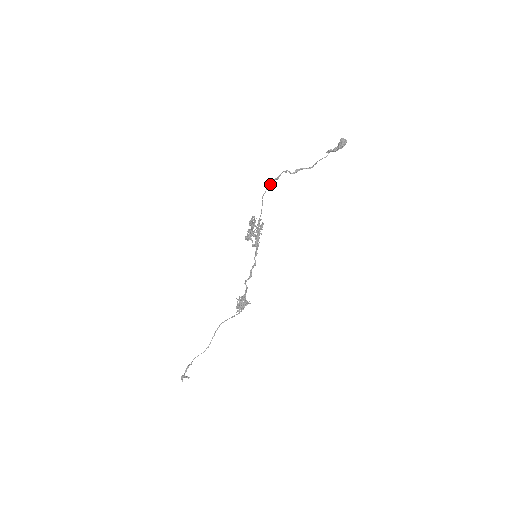
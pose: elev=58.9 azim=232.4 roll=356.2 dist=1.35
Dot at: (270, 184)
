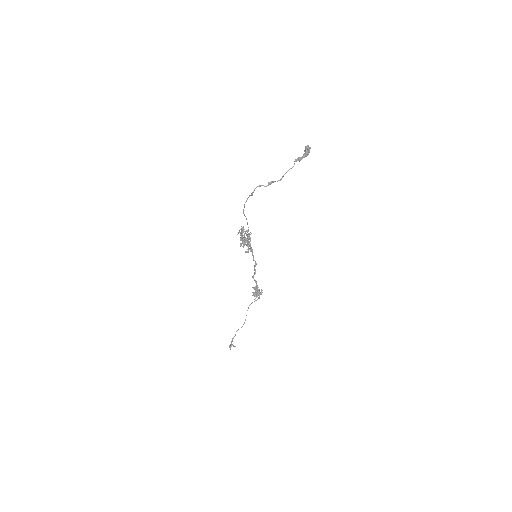
Dot at: (246, 201)
